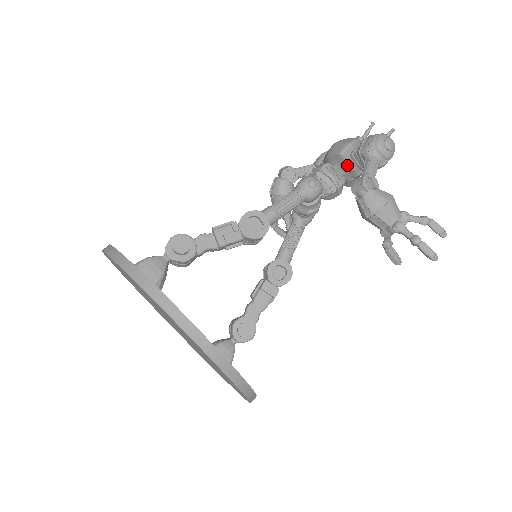
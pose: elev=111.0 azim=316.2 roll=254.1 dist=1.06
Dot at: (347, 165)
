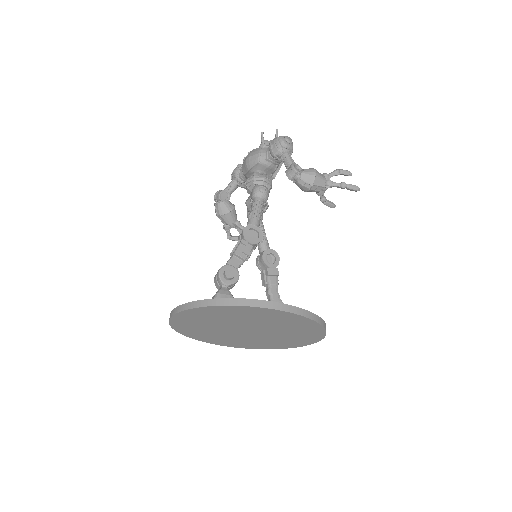
Dot at: (267, 167)
